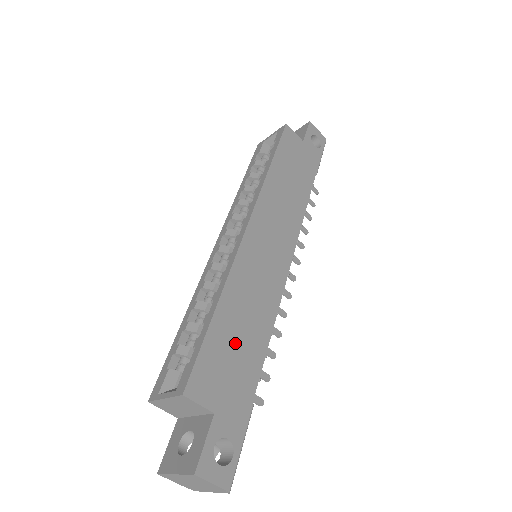
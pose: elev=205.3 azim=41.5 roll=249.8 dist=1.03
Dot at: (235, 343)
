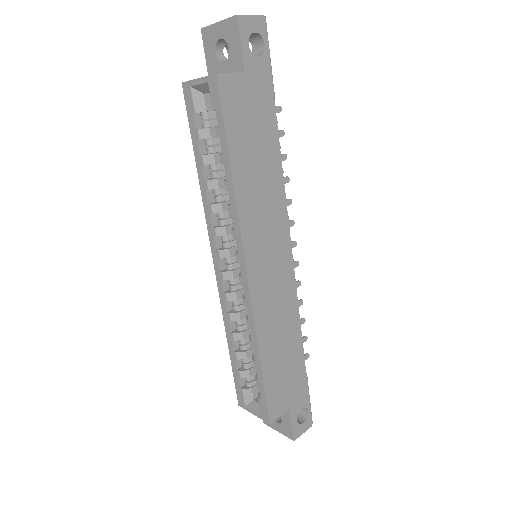
Dot at: (282, 362)
